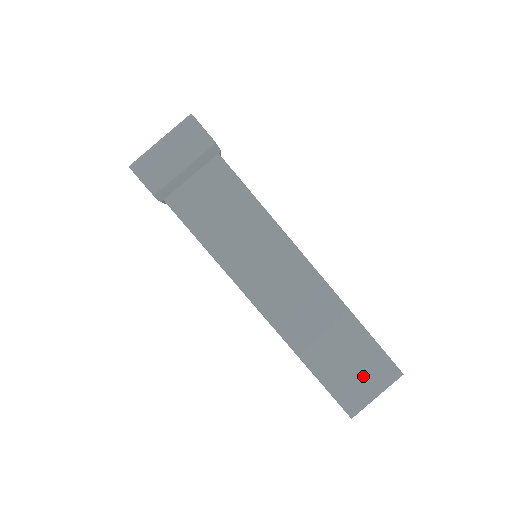
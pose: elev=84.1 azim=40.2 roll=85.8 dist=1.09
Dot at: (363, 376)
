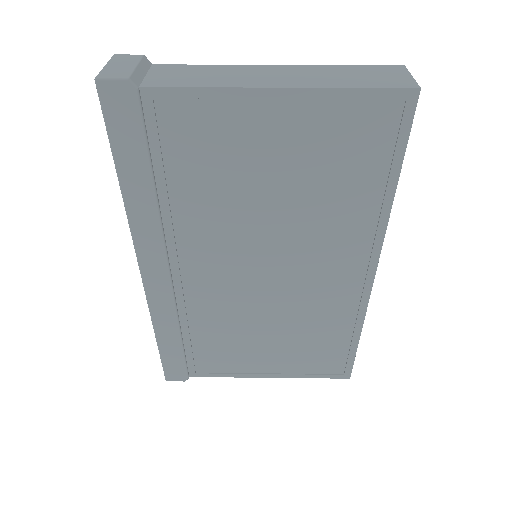
Dot at: (388, 75)
